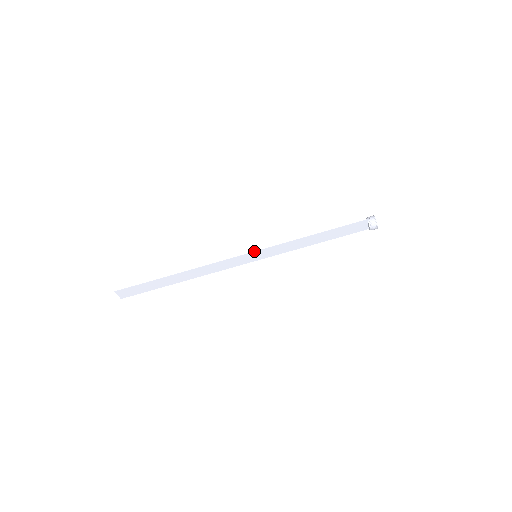
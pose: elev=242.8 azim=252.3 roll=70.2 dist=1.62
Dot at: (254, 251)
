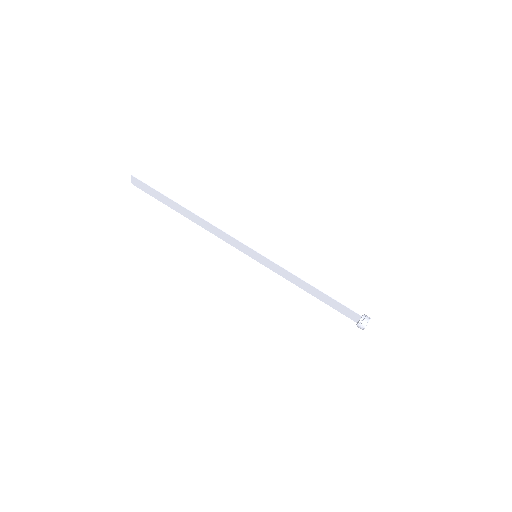
Dot at: occluded
